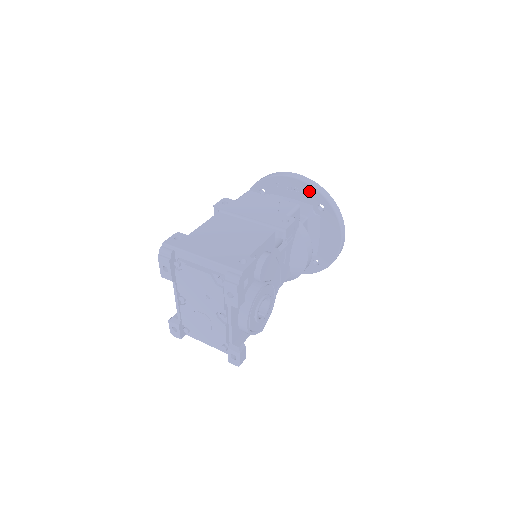
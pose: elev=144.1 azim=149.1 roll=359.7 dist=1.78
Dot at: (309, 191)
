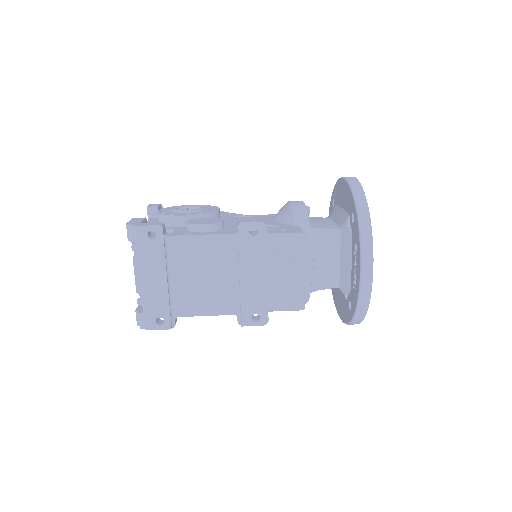
Dot at: (355, 295)
